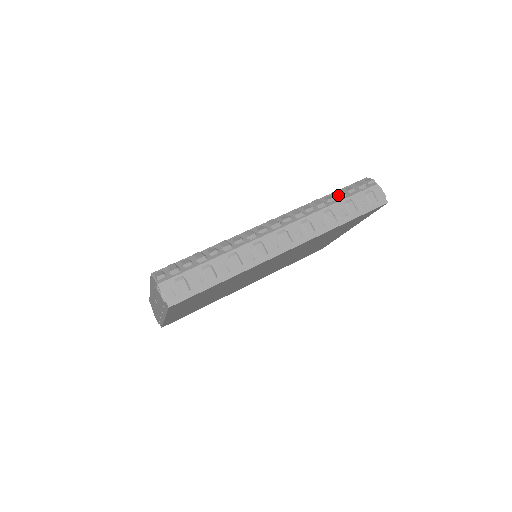
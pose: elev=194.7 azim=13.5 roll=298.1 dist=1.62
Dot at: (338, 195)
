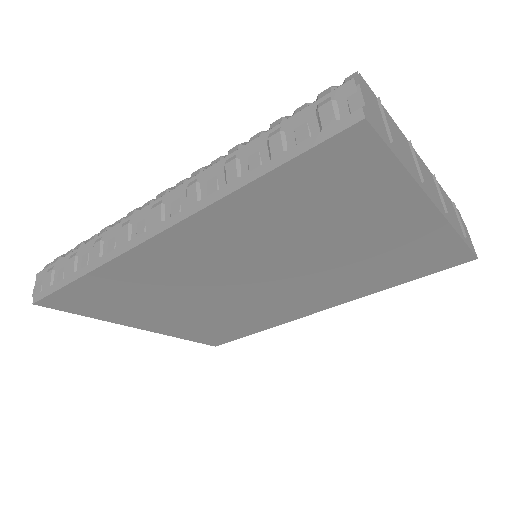
Dot at: (270, 125)
